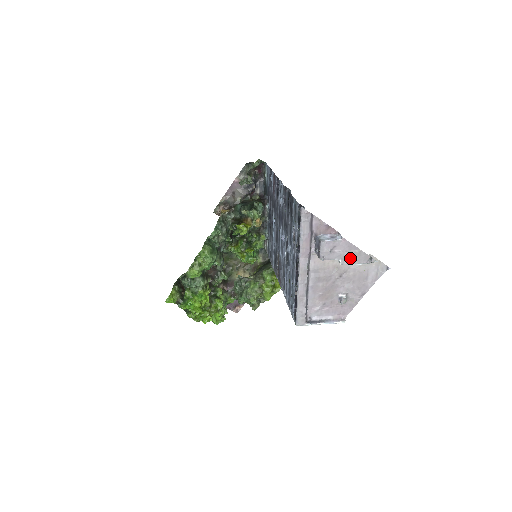
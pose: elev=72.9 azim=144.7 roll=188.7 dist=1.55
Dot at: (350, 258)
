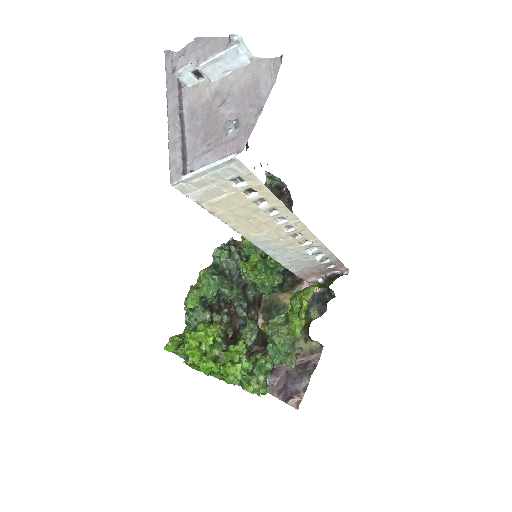
Dot at: (206, 53)
